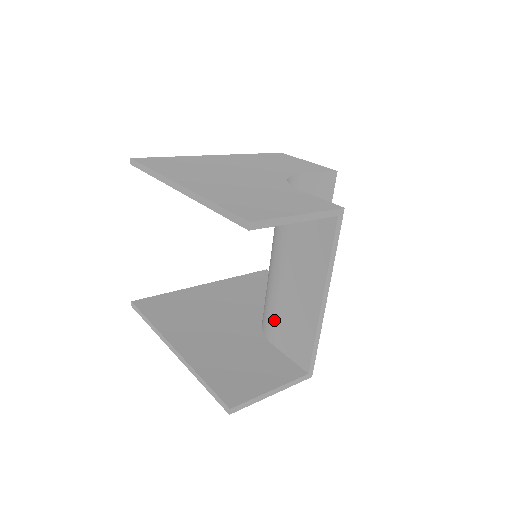
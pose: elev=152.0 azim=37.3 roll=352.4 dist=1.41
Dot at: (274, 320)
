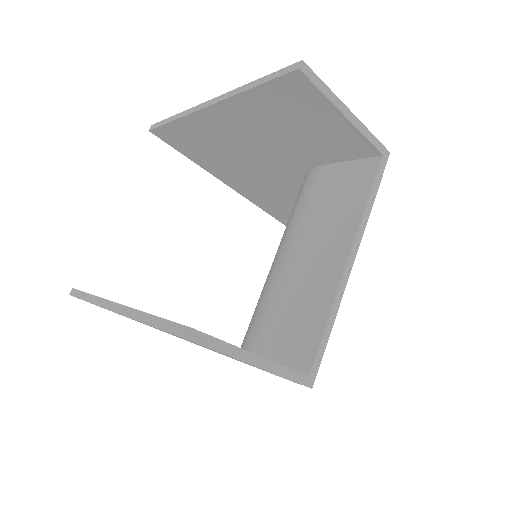
Dot at: (266, 319)
